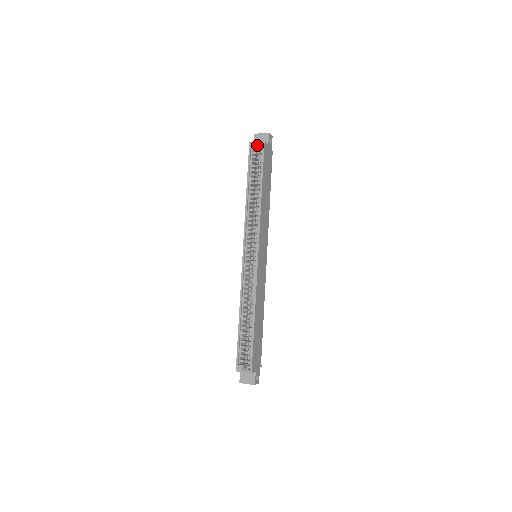
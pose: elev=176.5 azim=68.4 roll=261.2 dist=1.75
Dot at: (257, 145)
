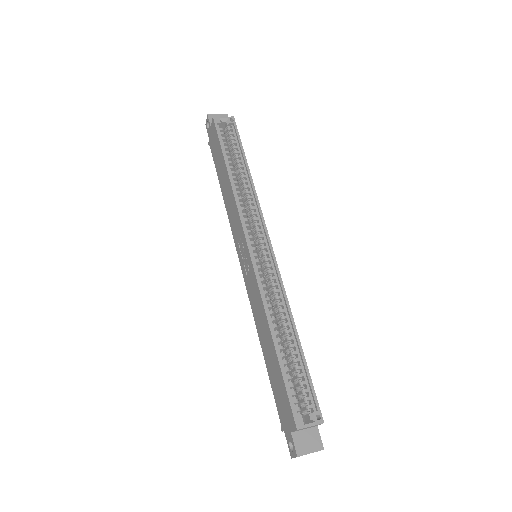
Dot at: (224, 120)
